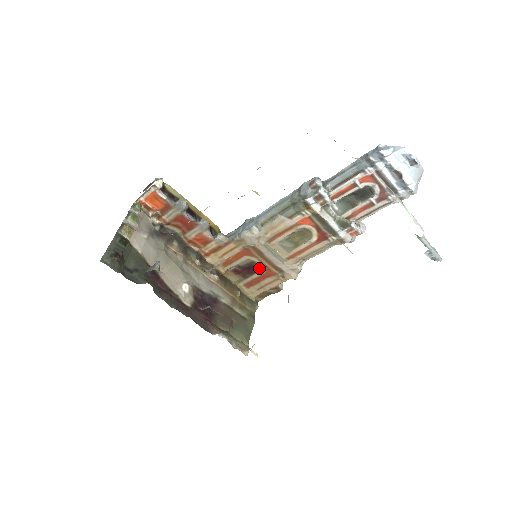
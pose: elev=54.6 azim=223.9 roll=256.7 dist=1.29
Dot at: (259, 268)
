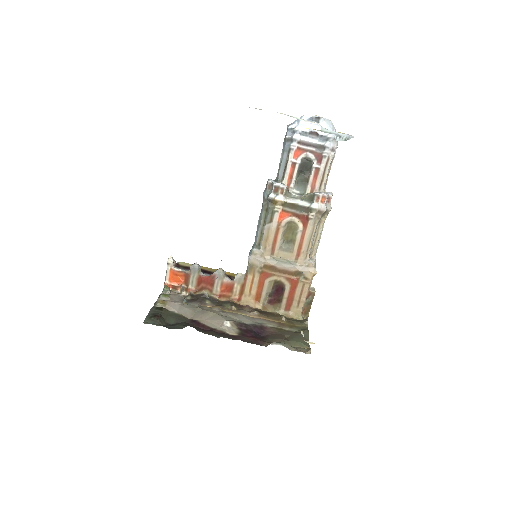
Dot at: (283, 284)
